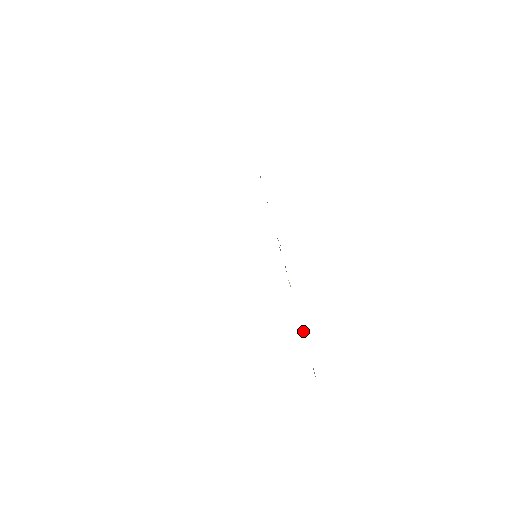
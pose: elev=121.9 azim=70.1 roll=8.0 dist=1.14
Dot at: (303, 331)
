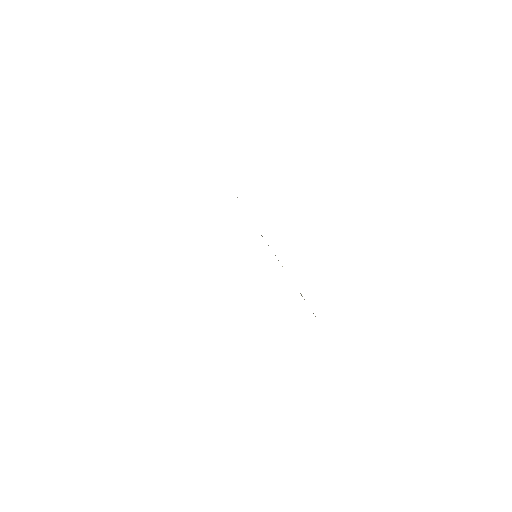
Dot at: (300, 293)
